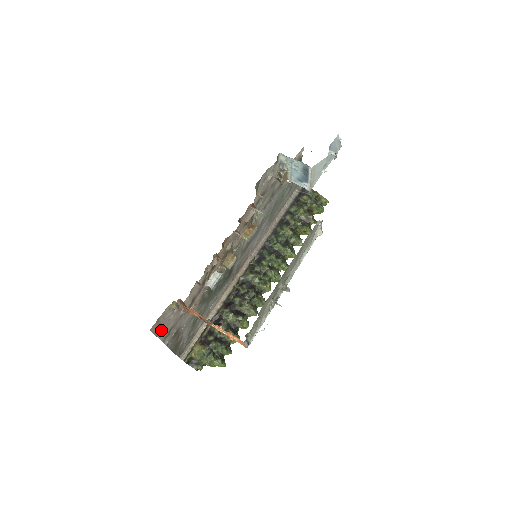
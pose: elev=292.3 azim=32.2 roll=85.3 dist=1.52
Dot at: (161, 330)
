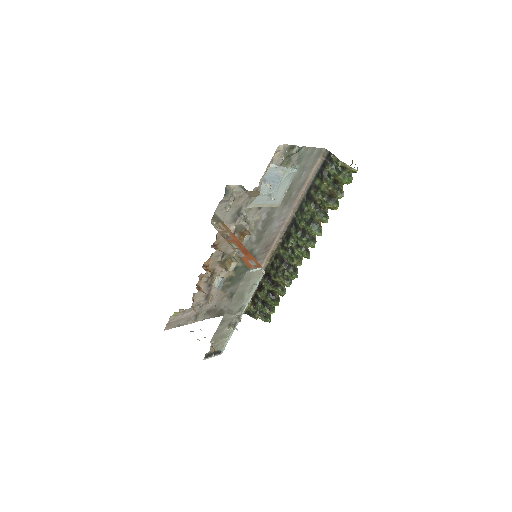
Dot at: (181, 323)
